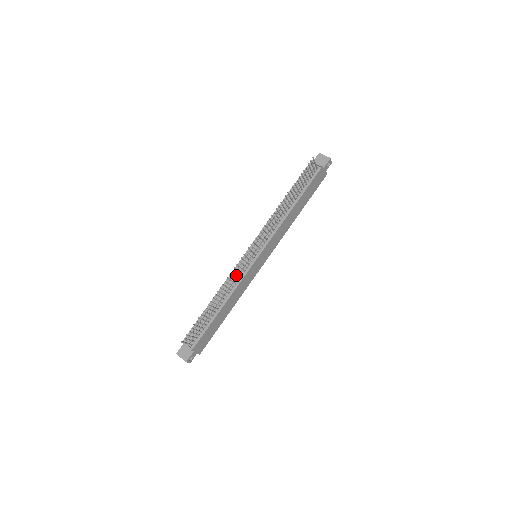
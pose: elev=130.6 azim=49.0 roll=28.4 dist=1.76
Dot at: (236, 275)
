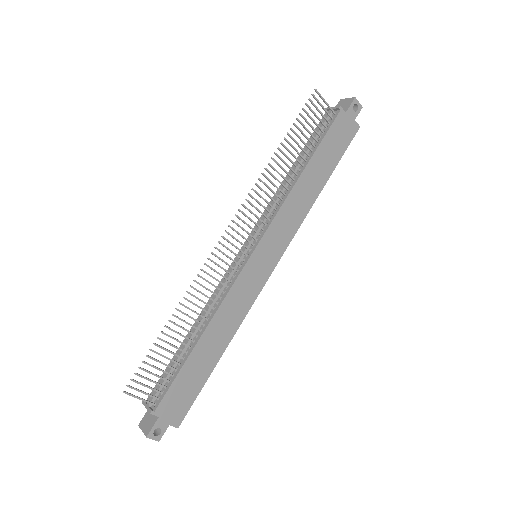
Dot at: (221, 285)
